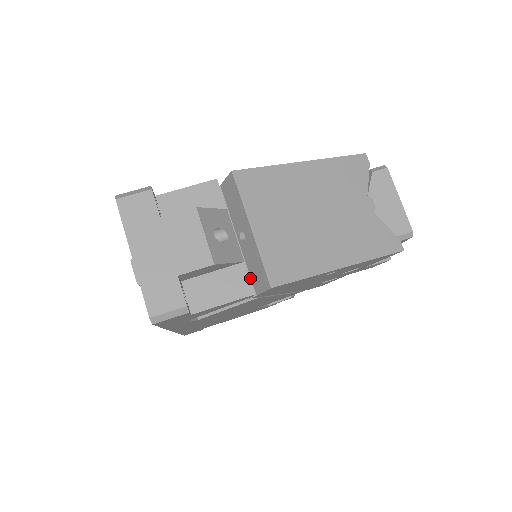
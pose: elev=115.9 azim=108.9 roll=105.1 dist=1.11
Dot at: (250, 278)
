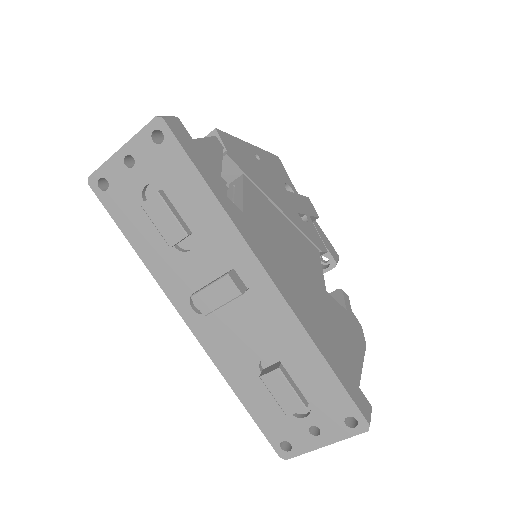
Dot at: occluded
